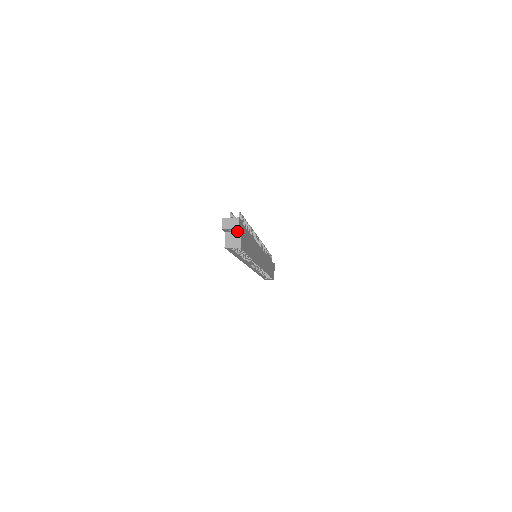
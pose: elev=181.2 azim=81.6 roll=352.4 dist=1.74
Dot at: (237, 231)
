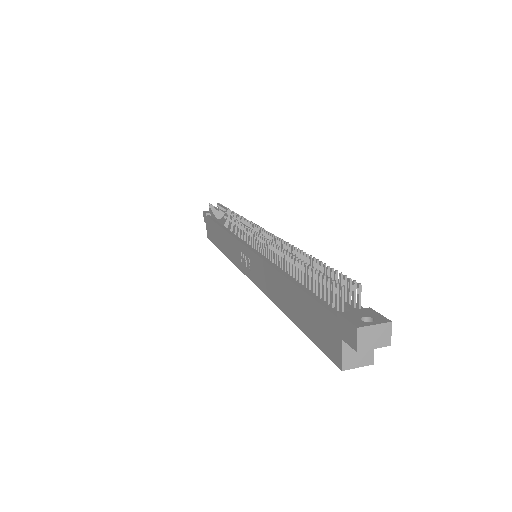
Dot at: occluded
